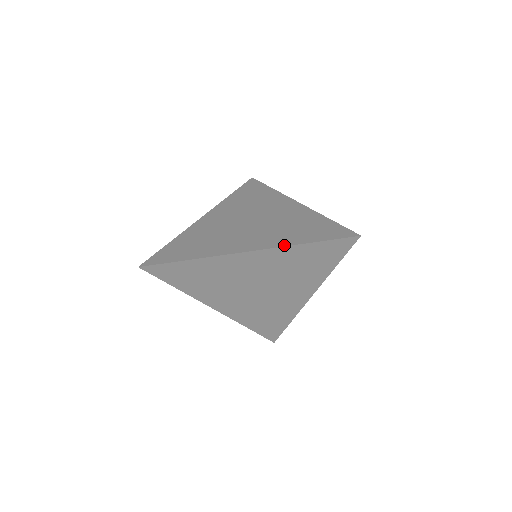
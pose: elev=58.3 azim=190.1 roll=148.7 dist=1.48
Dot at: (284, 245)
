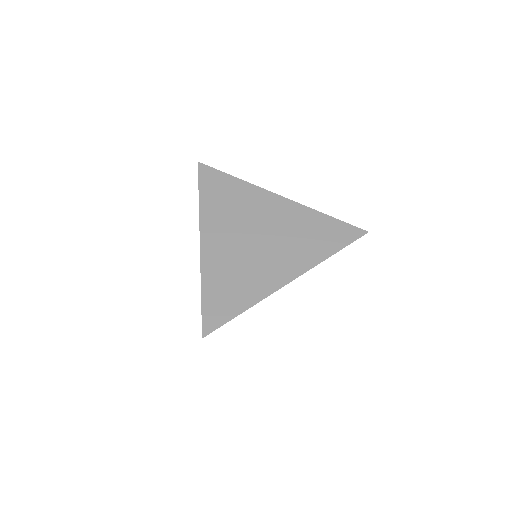
Dot at: (317, 263)
